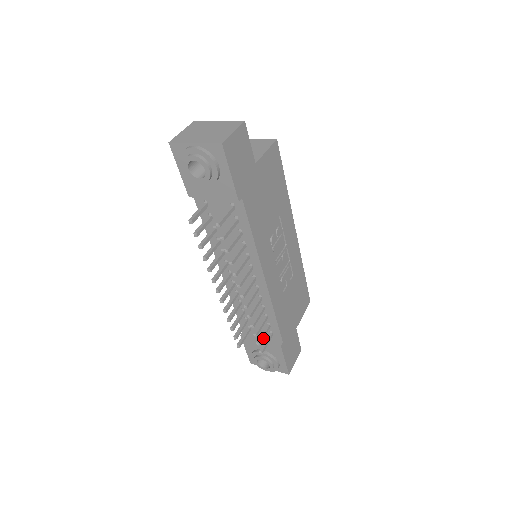
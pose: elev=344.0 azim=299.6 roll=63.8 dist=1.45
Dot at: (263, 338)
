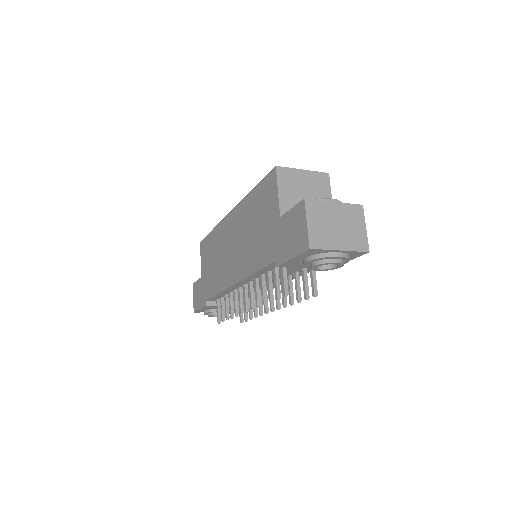
Dot at: occluded
